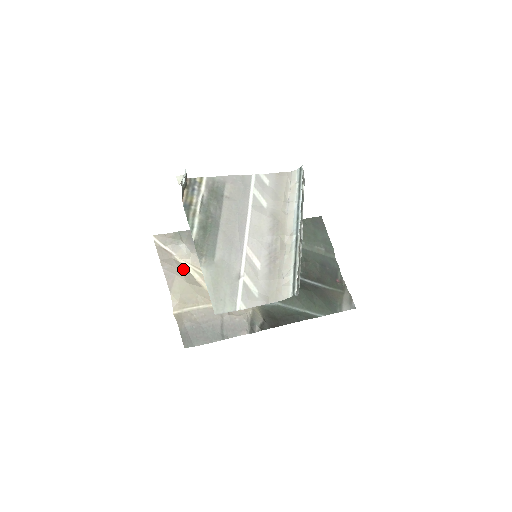
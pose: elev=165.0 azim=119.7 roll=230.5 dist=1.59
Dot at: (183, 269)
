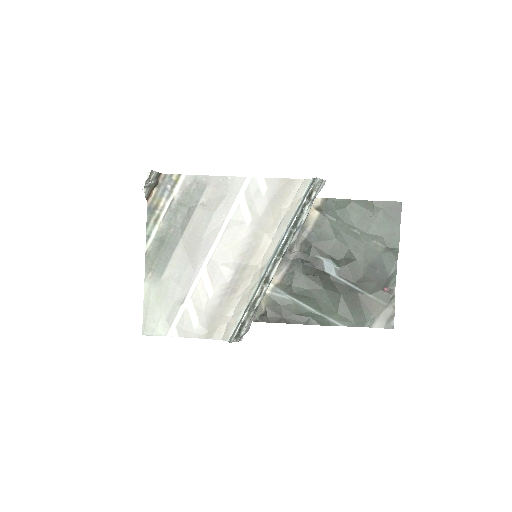
Dot at: occluded
